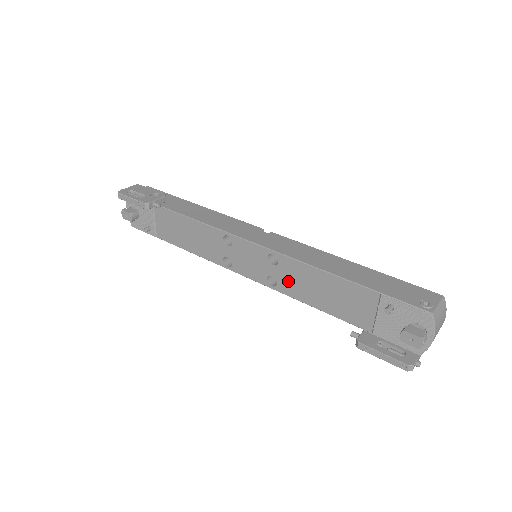
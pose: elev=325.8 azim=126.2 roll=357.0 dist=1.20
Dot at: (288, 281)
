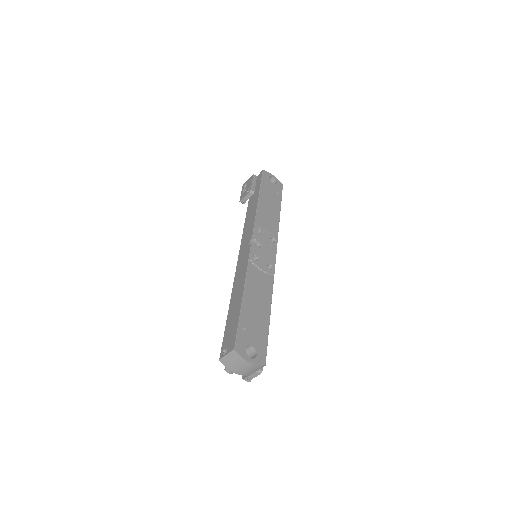
Dot at: occluded
